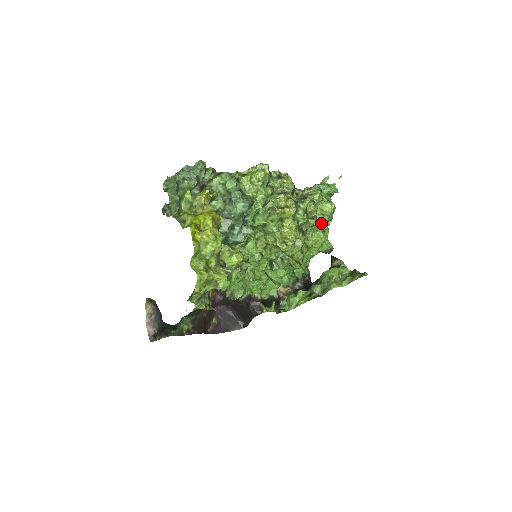
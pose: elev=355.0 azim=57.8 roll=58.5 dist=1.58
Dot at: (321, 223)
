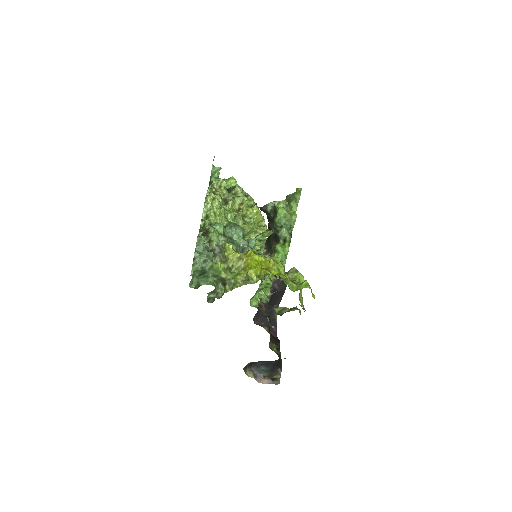
Dot at: occluded
